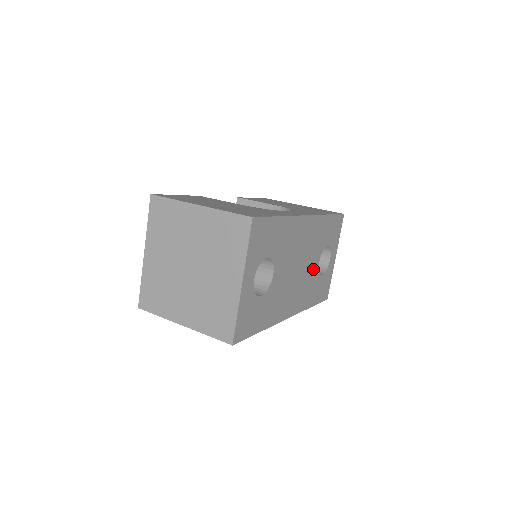
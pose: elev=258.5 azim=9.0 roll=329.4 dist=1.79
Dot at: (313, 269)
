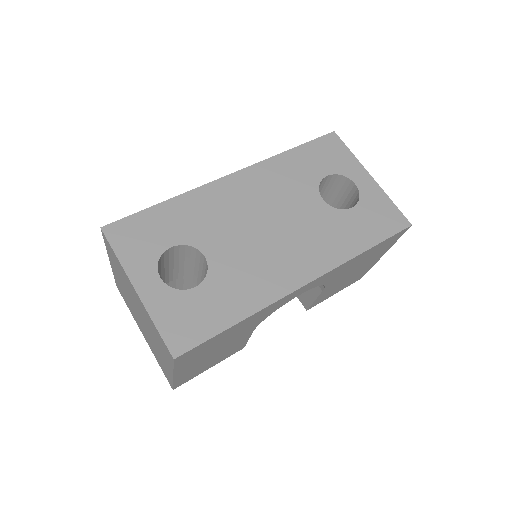
Dot at: (315, 212)
